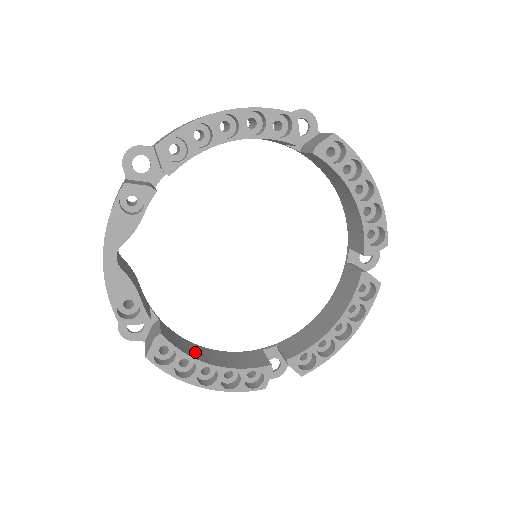
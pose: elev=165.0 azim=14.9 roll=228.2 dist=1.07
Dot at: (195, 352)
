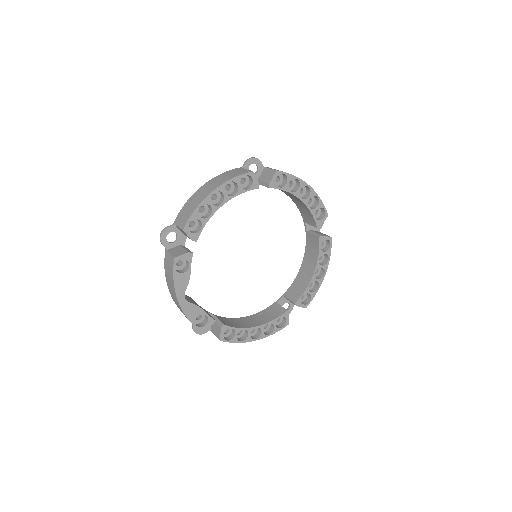
Dot at: (243, 324)
